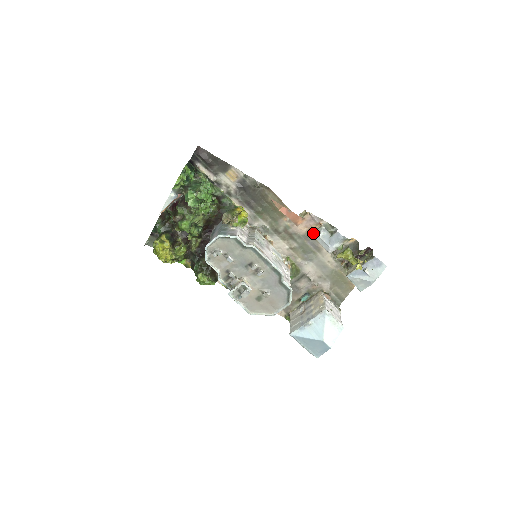
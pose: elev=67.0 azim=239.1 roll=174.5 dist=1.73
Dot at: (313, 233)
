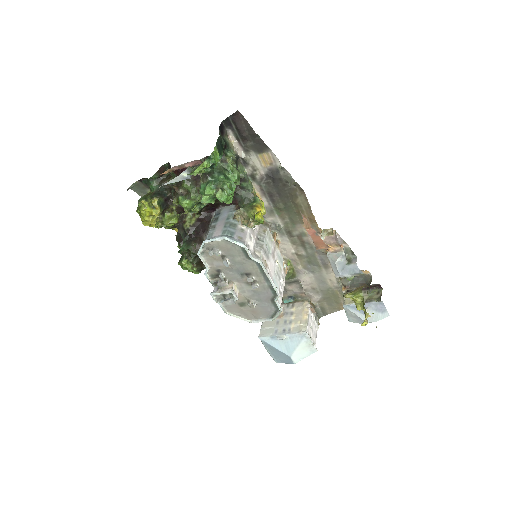
Dot at: (329, 254)
